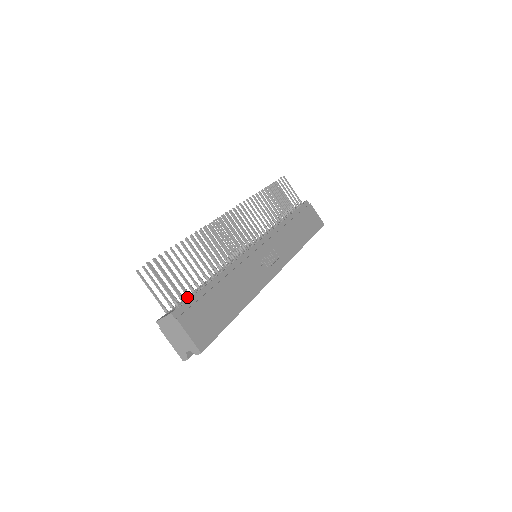
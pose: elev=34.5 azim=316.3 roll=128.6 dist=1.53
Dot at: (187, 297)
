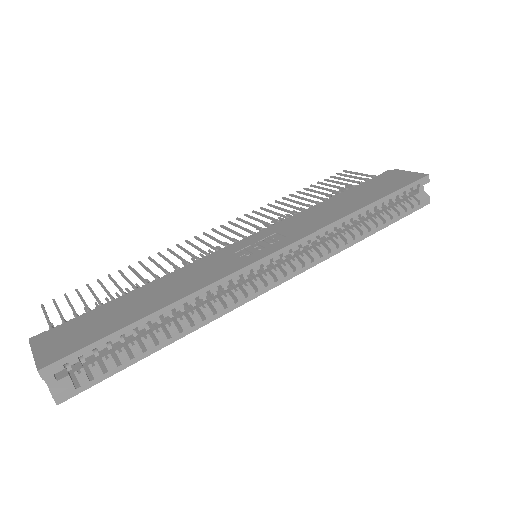
Dot at: occluded
